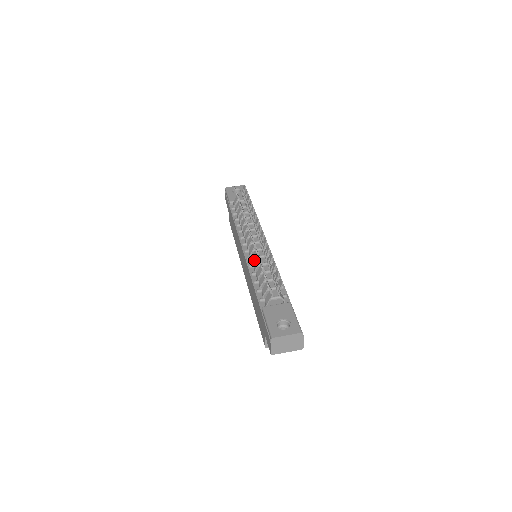
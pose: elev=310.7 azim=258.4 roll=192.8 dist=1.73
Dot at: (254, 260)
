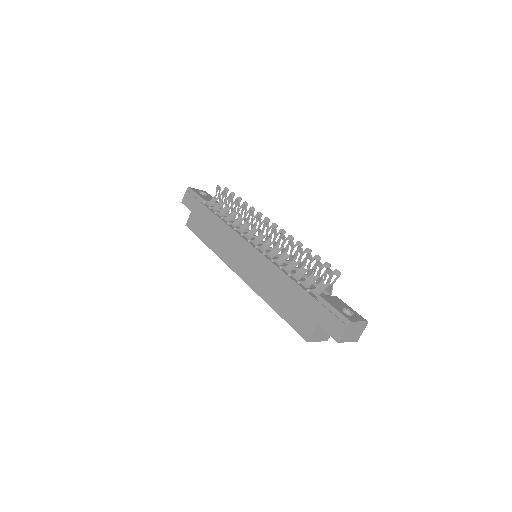
Dot at: (270, 256)
